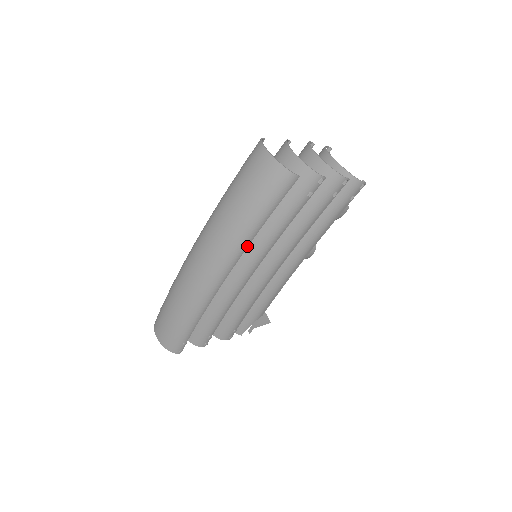
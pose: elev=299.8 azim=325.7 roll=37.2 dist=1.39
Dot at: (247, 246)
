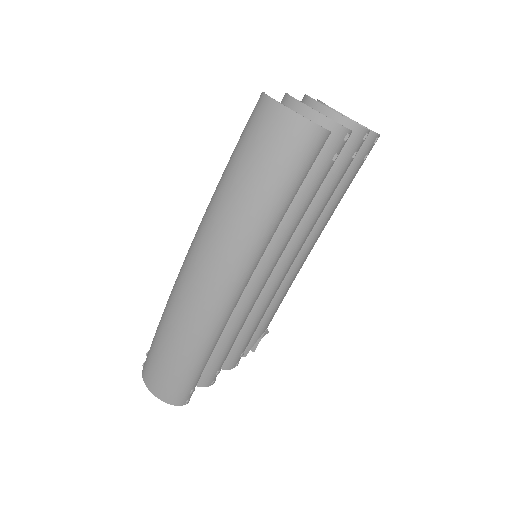
Dot at: (268, 243)
